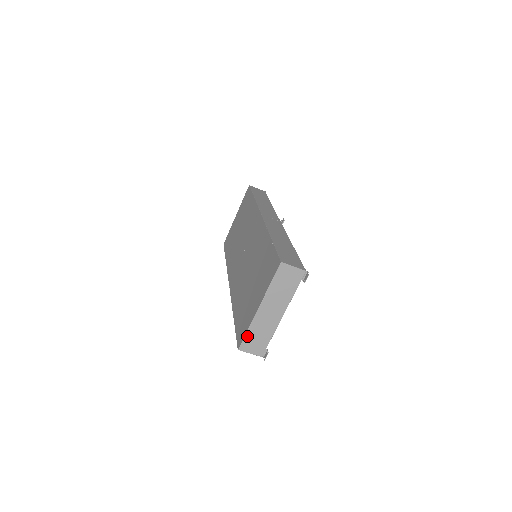
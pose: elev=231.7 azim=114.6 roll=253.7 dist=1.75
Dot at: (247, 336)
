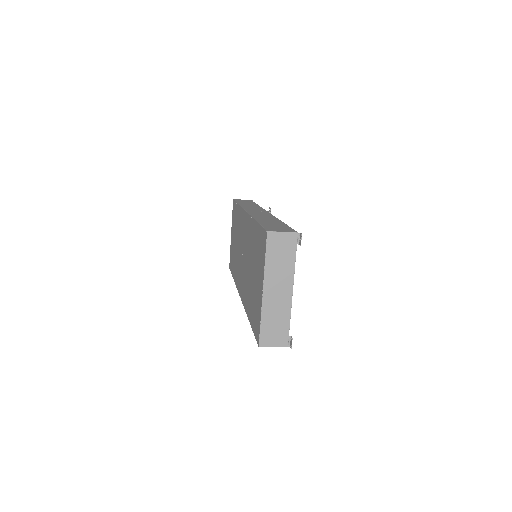
Dot at: (262, 327)
